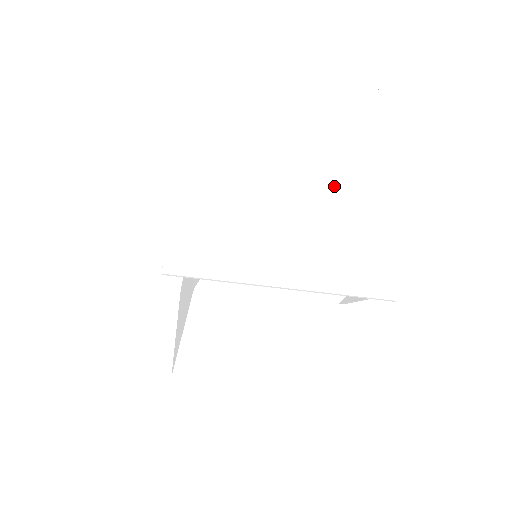
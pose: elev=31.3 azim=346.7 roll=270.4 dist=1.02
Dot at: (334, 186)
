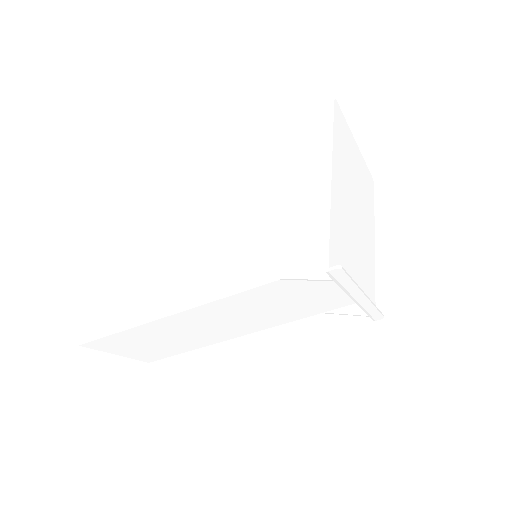
Dot at: (365, 235)
